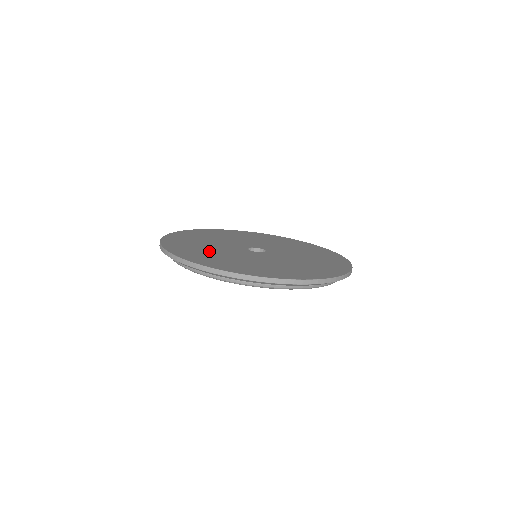
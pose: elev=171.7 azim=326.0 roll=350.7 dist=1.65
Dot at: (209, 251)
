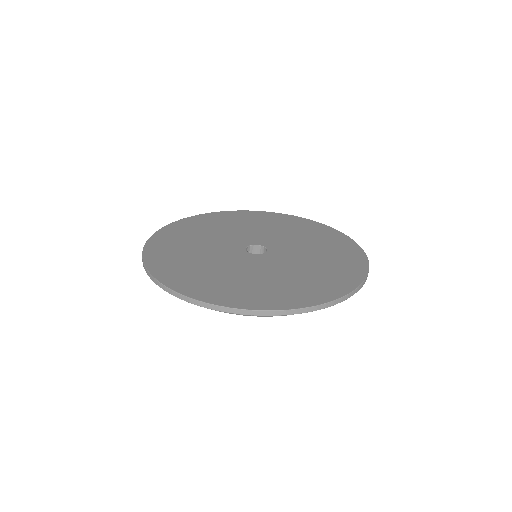
Dot at: (192, 254)
